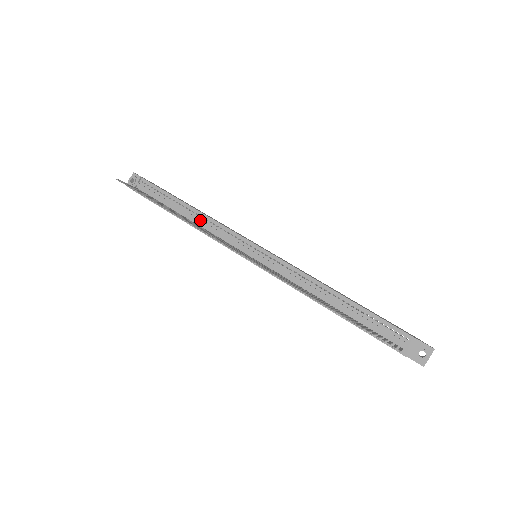
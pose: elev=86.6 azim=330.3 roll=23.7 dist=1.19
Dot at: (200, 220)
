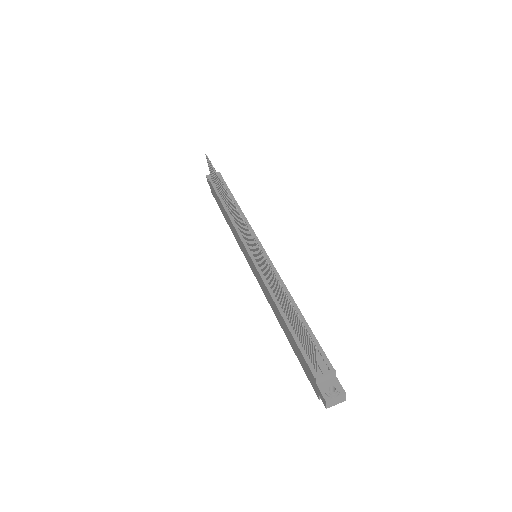
Dot at: occluded
